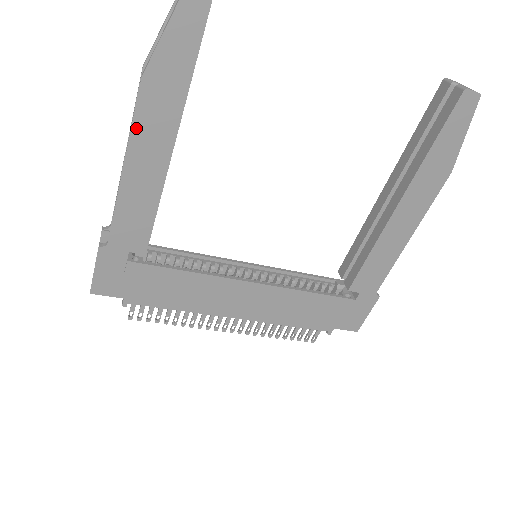
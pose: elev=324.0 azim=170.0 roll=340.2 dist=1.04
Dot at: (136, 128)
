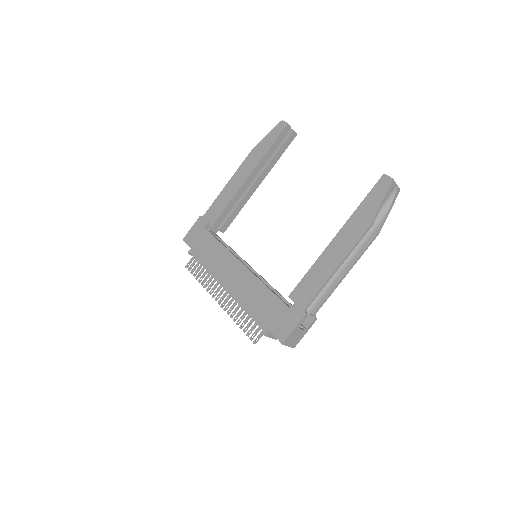
Dot at: (241, 167)
